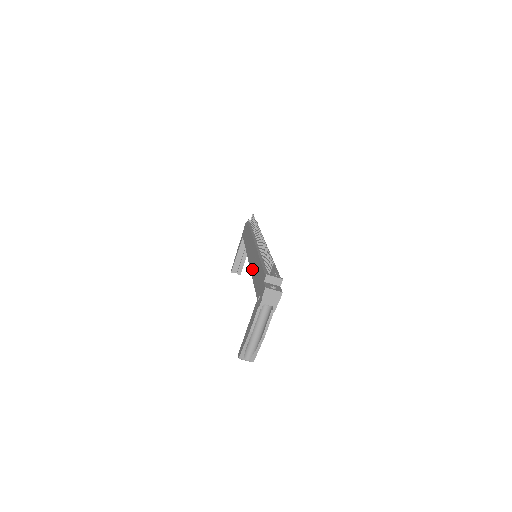
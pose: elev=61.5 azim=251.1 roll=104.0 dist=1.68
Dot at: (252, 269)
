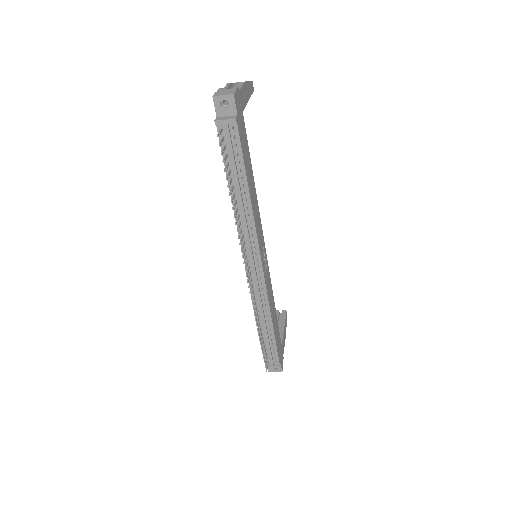
Dot at: occluded
